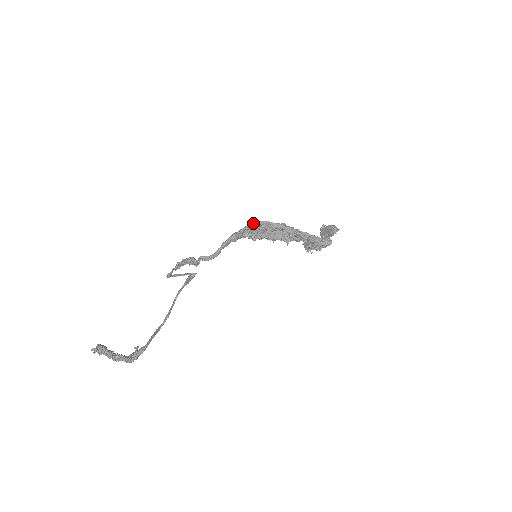
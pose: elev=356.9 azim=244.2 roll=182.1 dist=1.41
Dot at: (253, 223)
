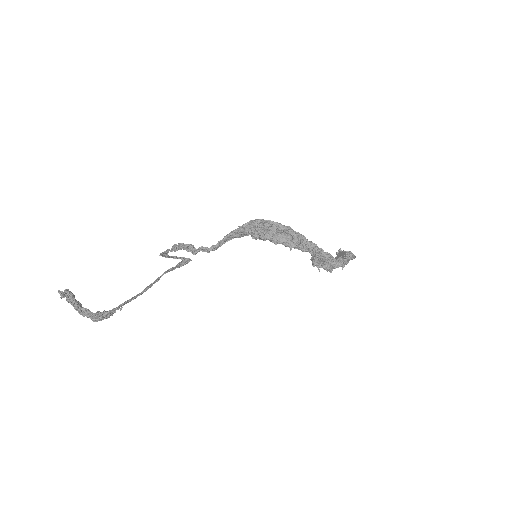
Dot at: (257, 220)
